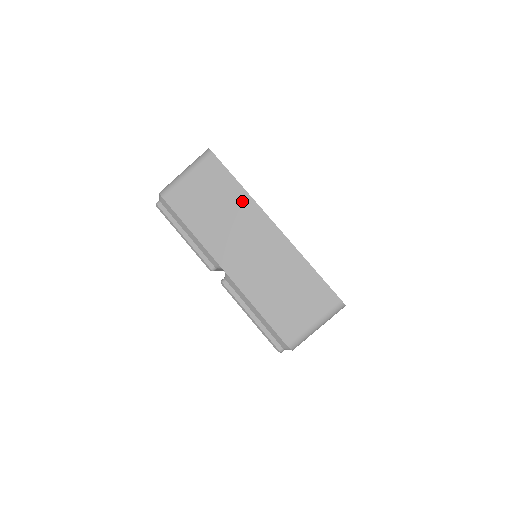
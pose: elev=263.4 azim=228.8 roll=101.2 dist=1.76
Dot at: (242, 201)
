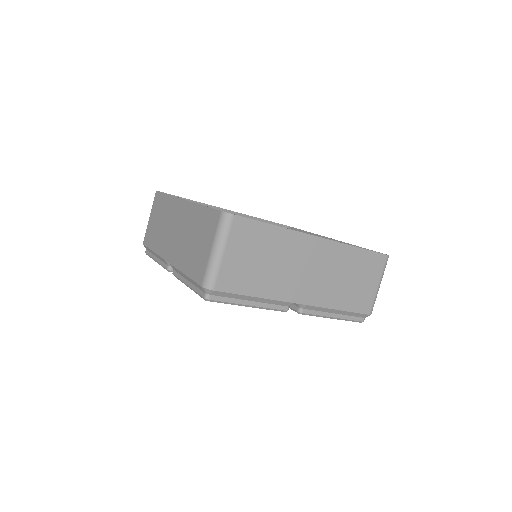
Dot at: (285, 239)
